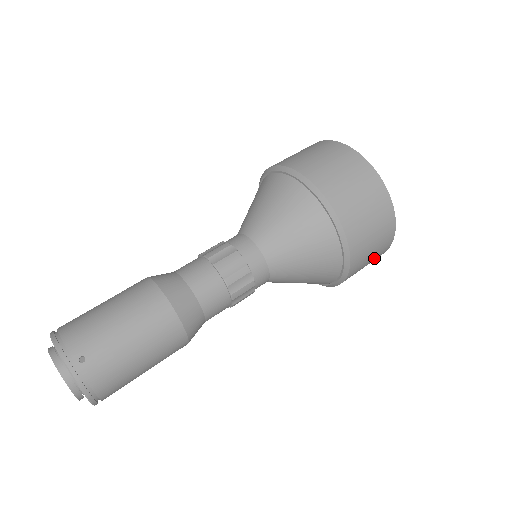
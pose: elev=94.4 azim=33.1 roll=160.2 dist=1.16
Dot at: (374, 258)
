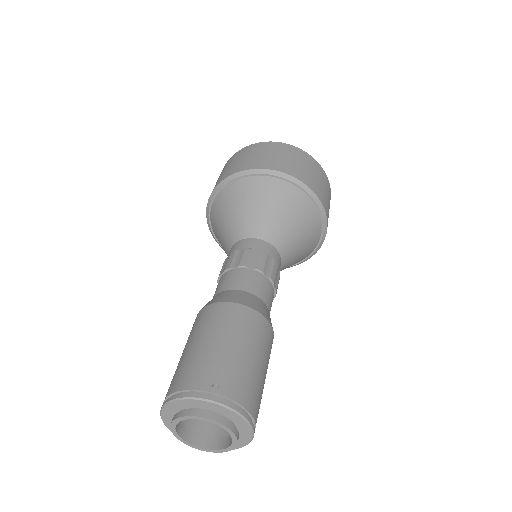
Dot at: (329, 204)
